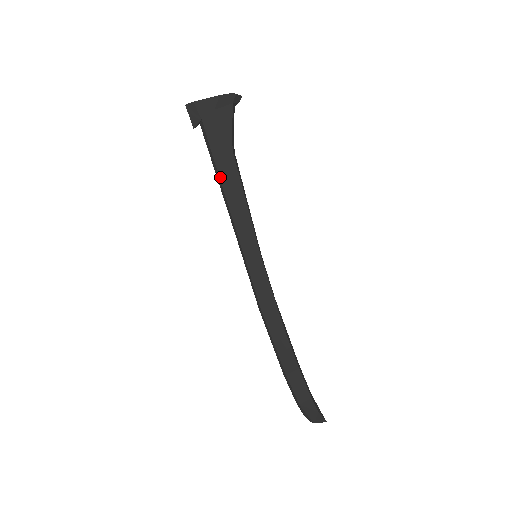
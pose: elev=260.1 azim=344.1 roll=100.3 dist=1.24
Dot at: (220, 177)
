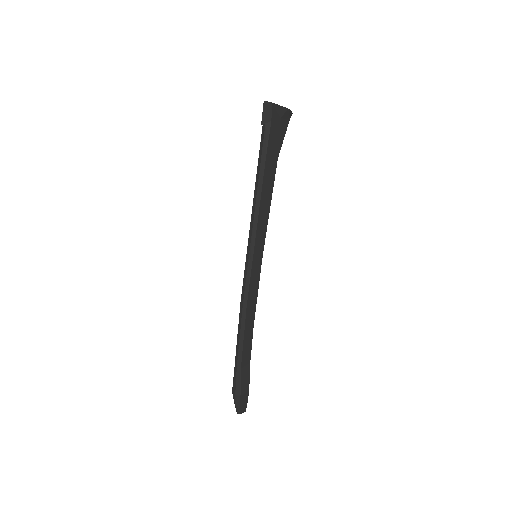
Dot at: (264, 177)
